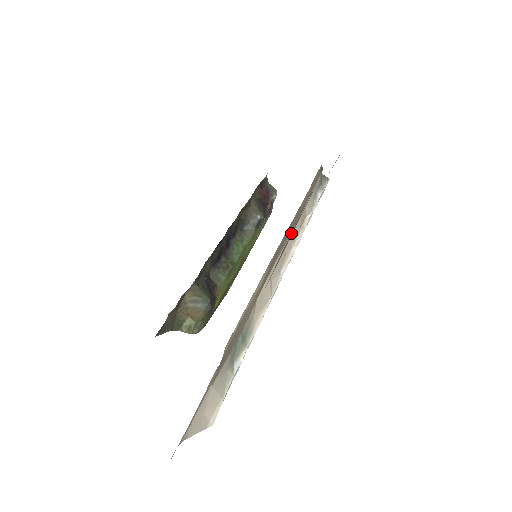
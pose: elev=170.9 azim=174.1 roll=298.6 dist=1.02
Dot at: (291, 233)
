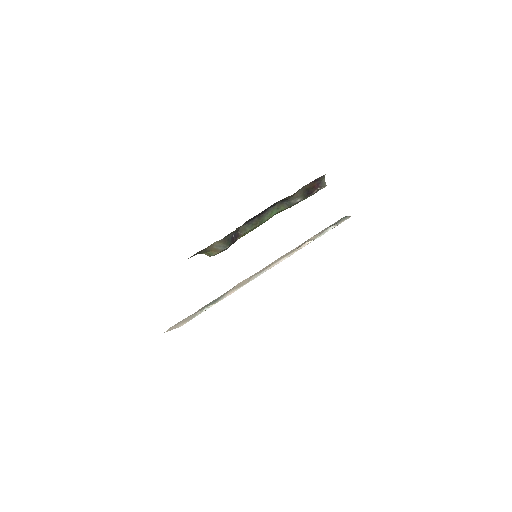
Dot at: occluded
